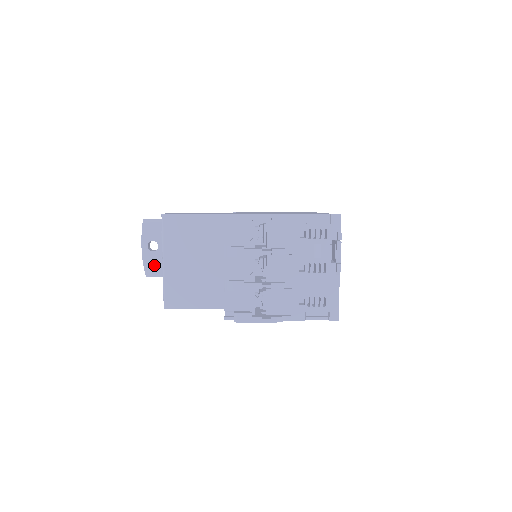
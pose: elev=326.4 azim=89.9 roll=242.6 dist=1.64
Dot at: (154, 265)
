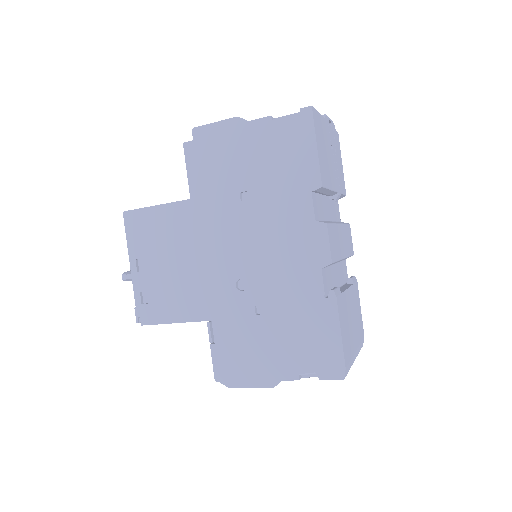
Dot at: occluded
